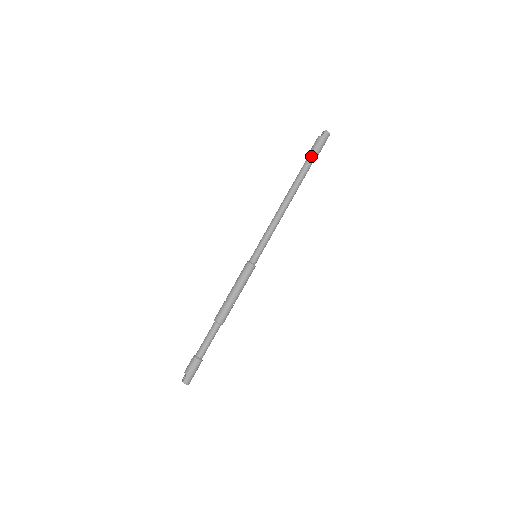
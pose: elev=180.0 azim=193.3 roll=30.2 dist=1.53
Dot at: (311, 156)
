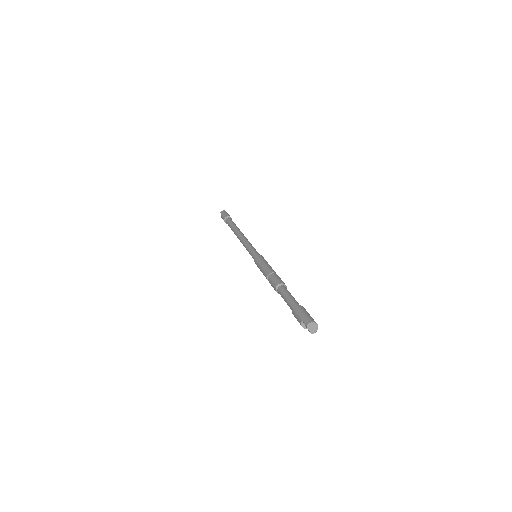
Dot at: (226, 220)
